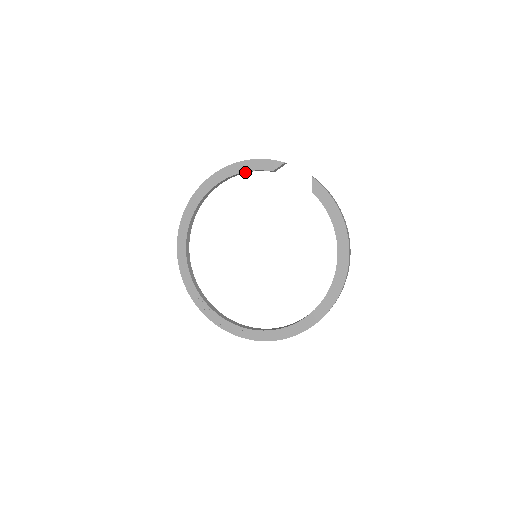
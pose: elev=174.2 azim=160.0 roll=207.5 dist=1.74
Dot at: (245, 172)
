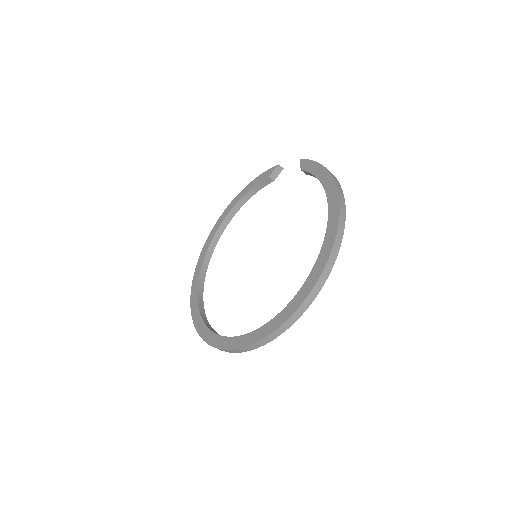
Dot at: (251, 195)
